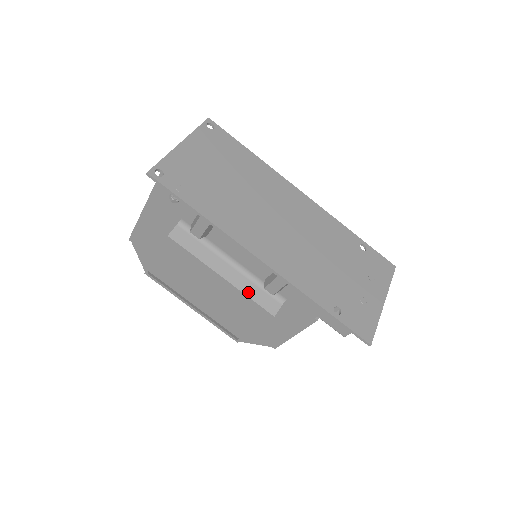
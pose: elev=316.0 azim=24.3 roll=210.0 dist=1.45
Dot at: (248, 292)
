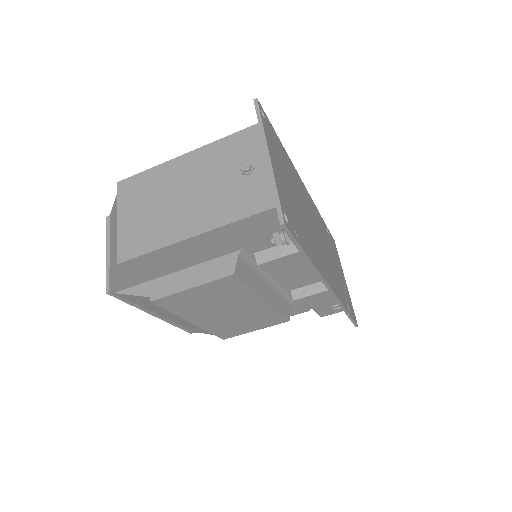
Dot at: (278, 307)
